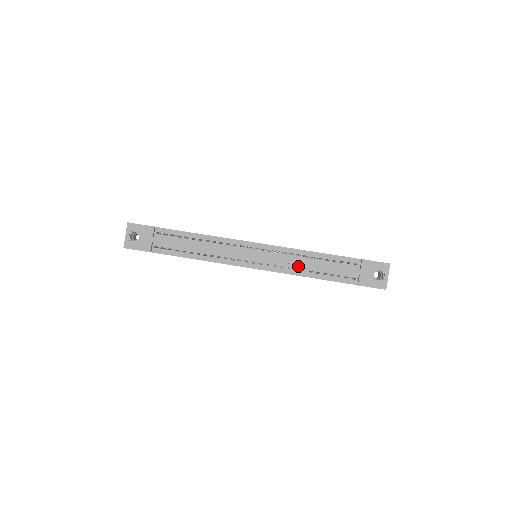
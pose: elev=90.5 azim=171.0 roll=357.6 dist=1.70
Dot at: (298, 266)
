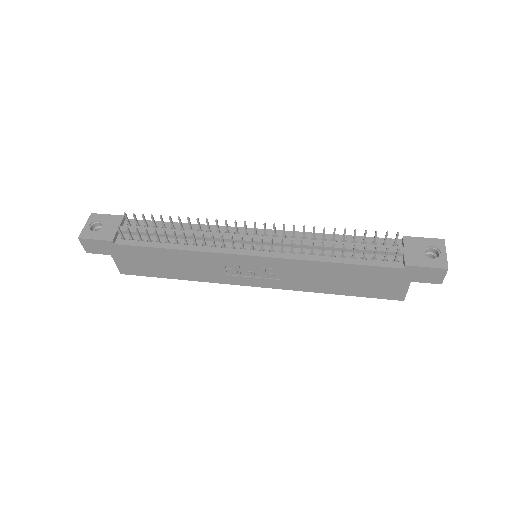
Dot at: (314, 250)
